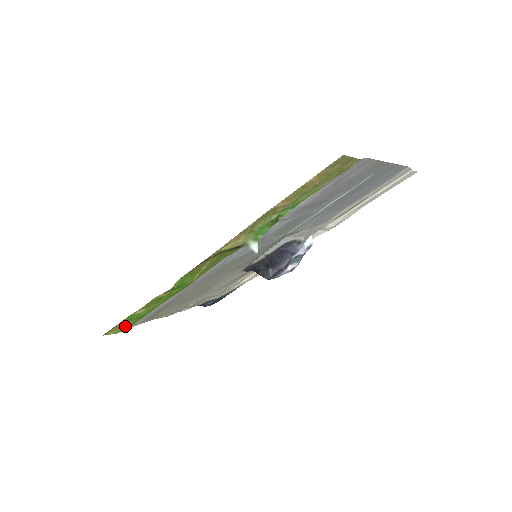
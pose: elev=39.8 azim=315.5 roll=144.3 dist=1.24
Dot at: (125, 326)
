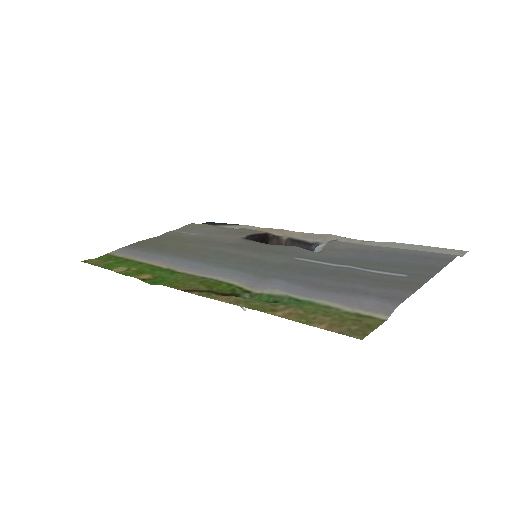
Dot at: (106, 259)
